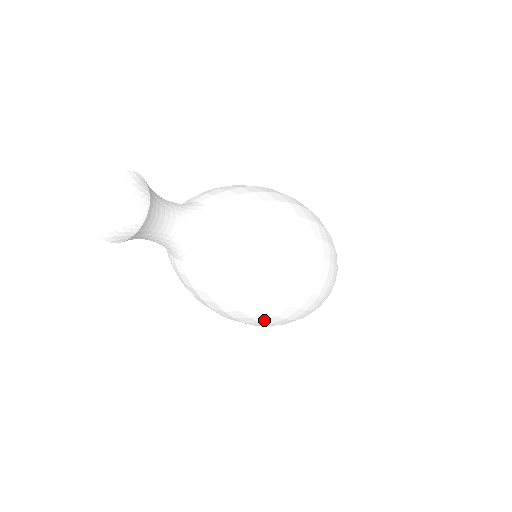
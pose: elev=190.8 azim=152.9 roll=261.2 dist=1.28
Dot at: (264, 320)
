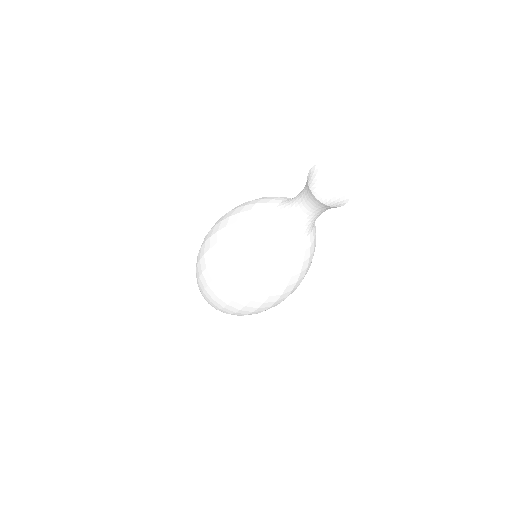
Dot at: (254, 301)
